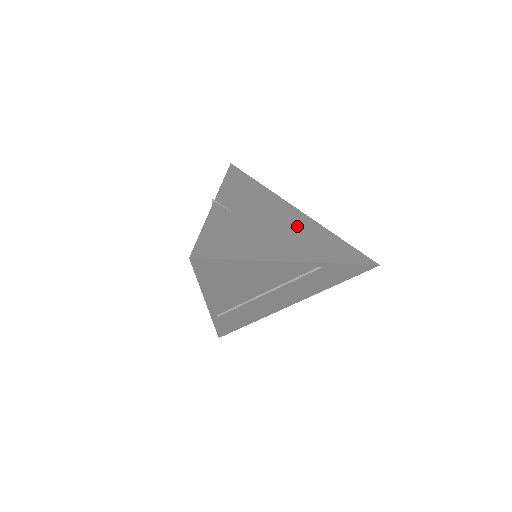
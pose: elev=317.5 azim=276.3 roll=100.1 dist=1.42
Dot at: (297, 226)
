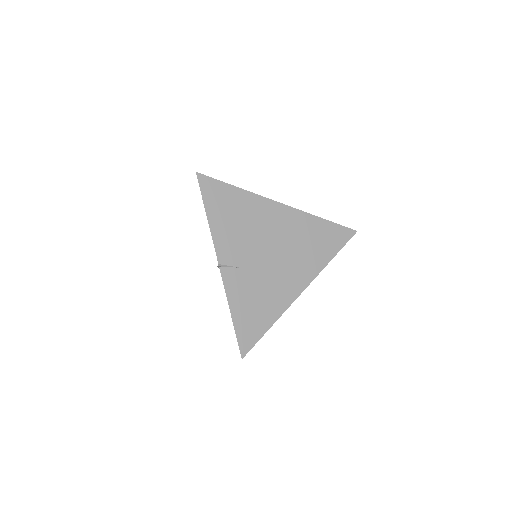
Dot at: (288, 236)
